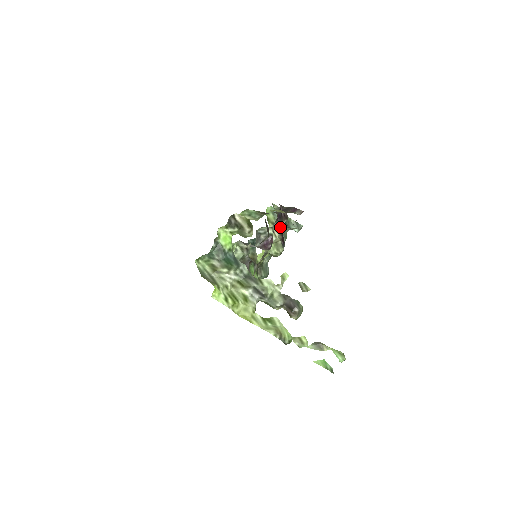
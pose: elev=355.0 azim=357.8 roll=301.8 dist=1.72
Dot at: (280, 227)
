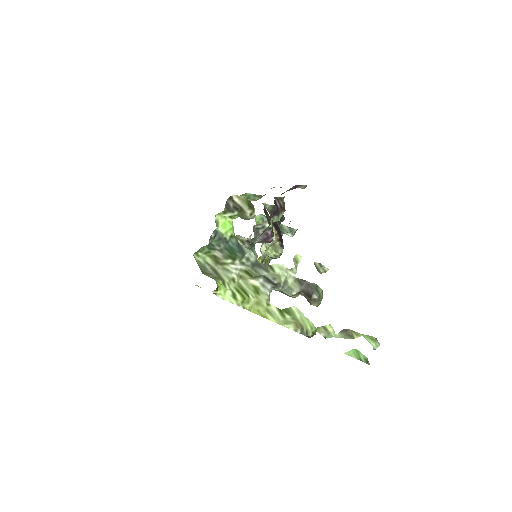
Dot at: (276, 225)
